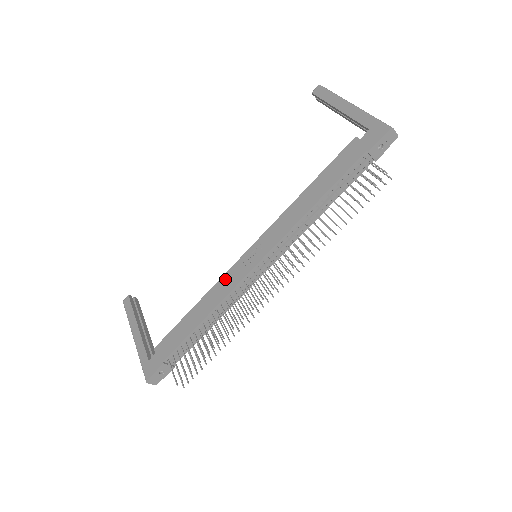
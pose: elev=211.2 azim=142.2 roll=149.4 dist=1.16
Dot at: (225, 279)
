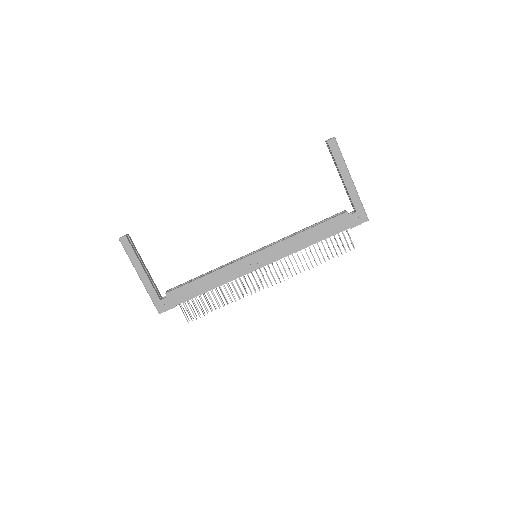
Dot at: (233, 267)
